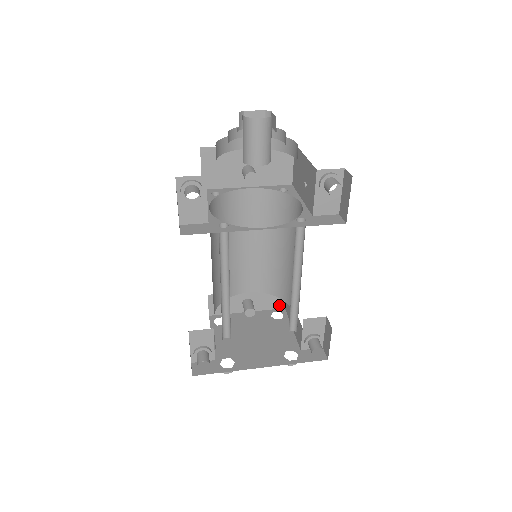
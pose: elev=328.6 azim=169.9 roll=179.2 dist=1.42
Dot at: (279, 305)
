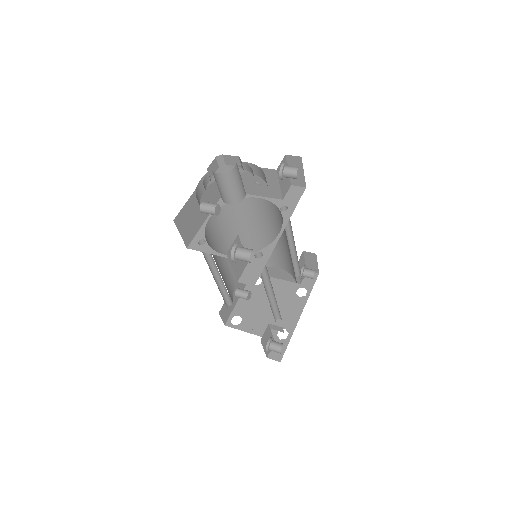
Dot at: occluded
